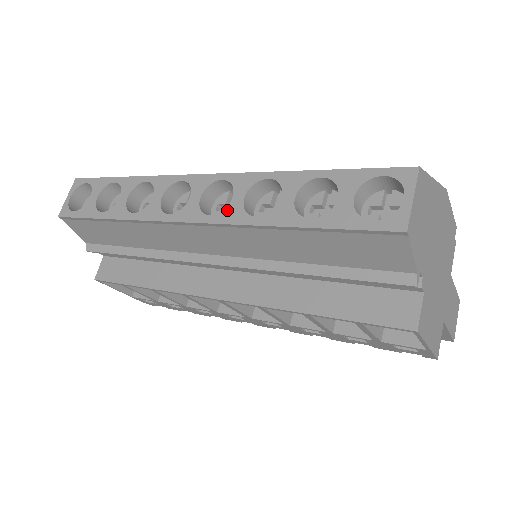
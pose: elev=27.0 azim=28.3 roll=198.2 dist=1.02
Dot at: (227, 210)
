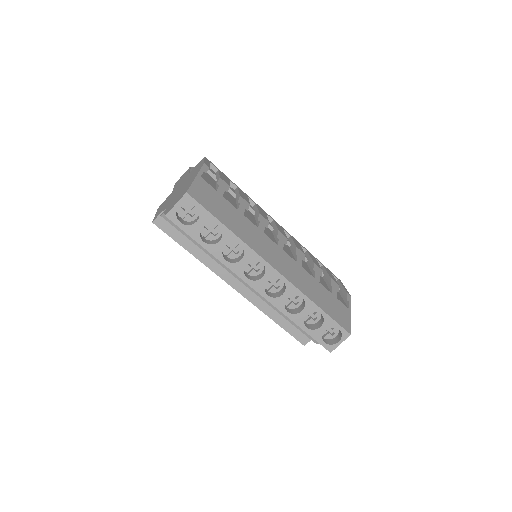
Dot at: (277, 299)
